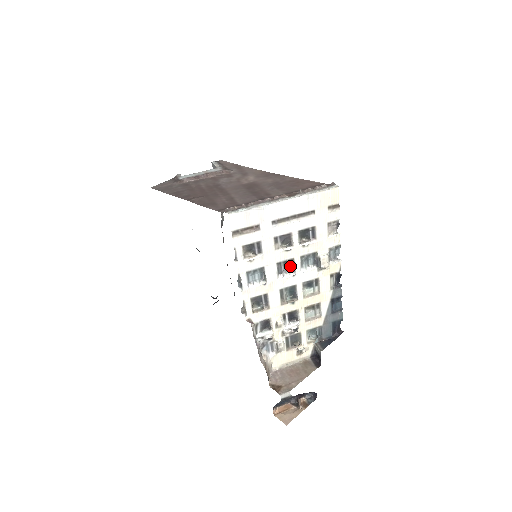
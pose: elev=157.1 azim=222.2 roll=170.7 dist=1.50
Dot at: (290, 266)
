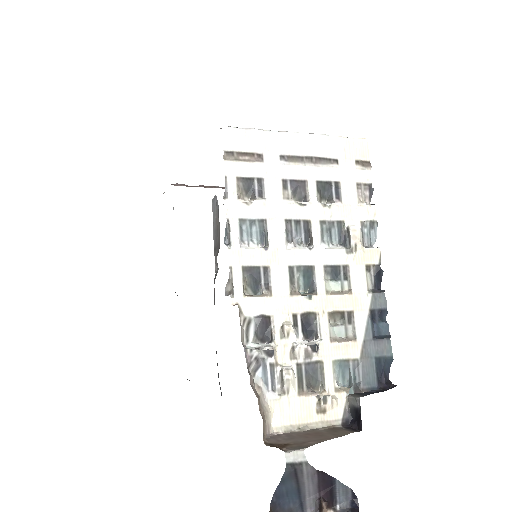
Dot at: (305, 235)
